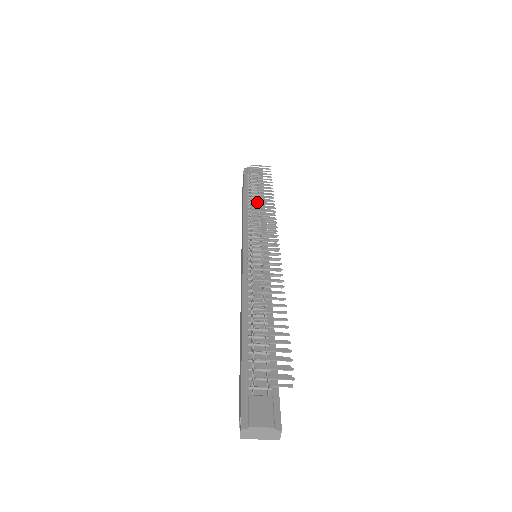
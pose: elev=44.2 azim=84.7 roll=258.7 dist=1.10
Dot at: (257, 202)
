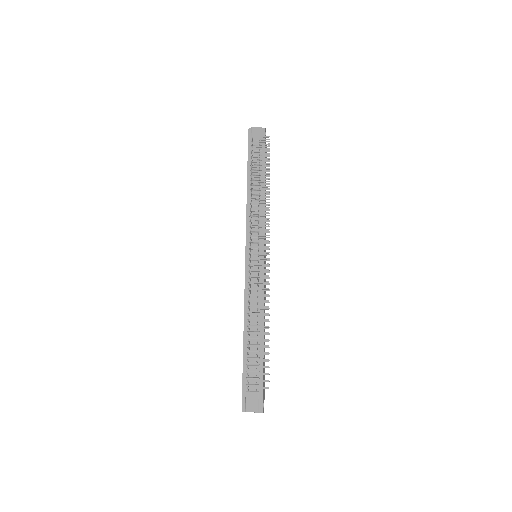
Dot at: occluded
